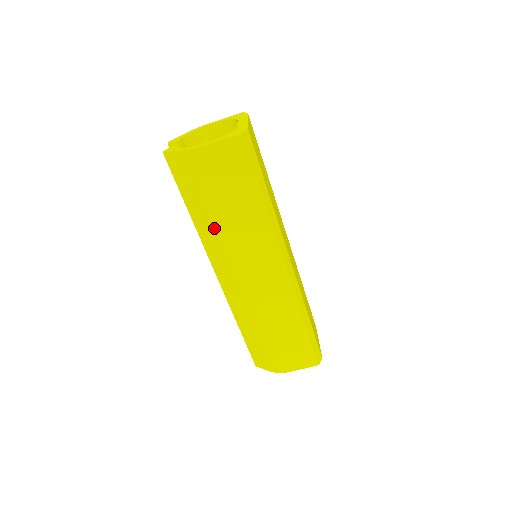
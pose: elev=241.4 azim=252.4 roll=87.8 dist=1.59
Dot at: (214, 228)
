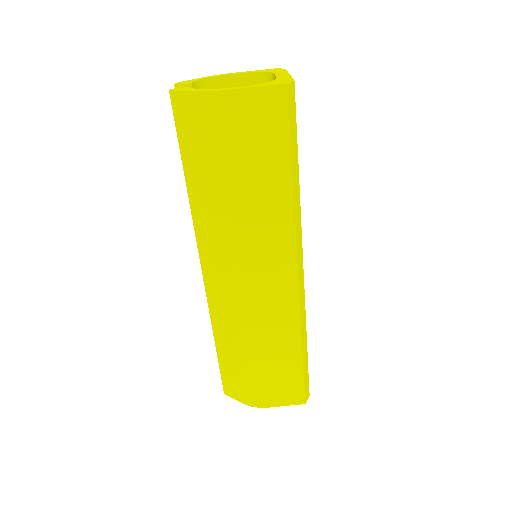
Dot at: (217, 208)
